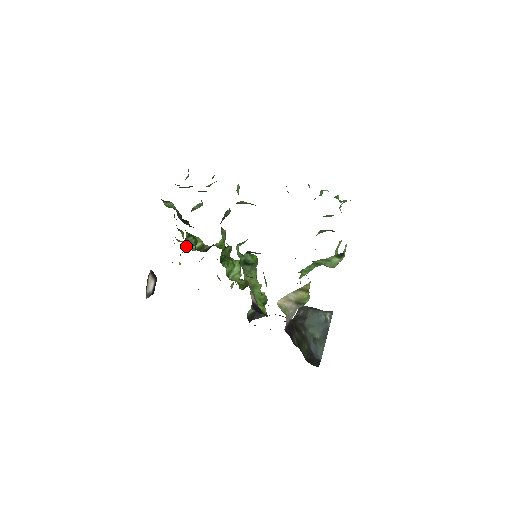
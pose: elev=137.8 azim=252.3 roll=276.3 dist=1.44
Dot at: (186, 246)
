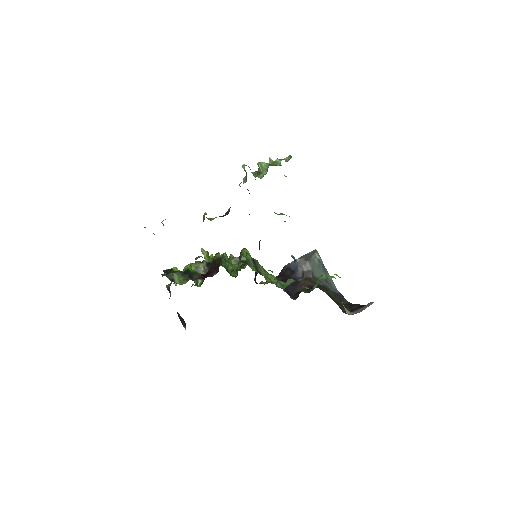
Dot at: (198, 285)
